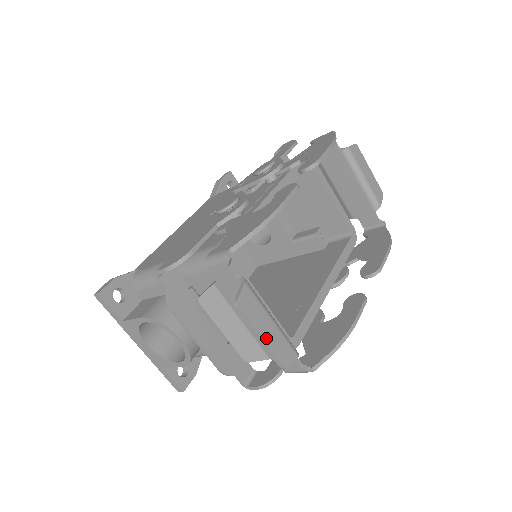
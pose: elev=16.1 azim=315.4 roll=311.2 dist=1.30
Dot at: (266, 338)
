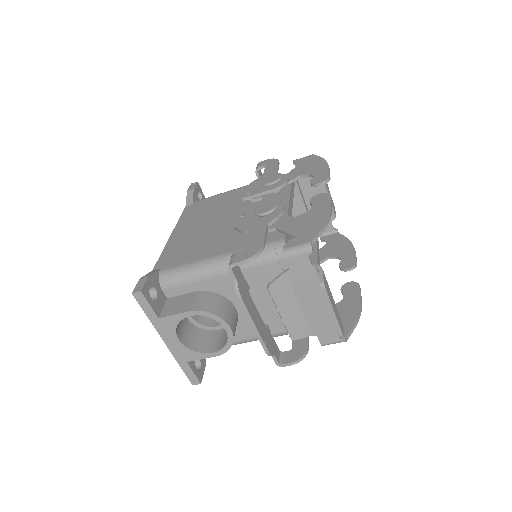
Dot at: (335, 313)
